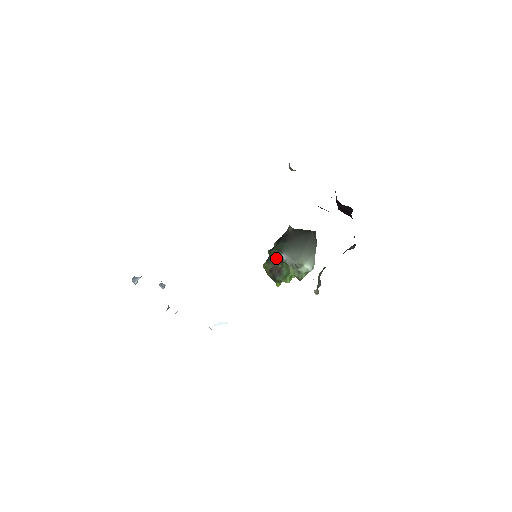
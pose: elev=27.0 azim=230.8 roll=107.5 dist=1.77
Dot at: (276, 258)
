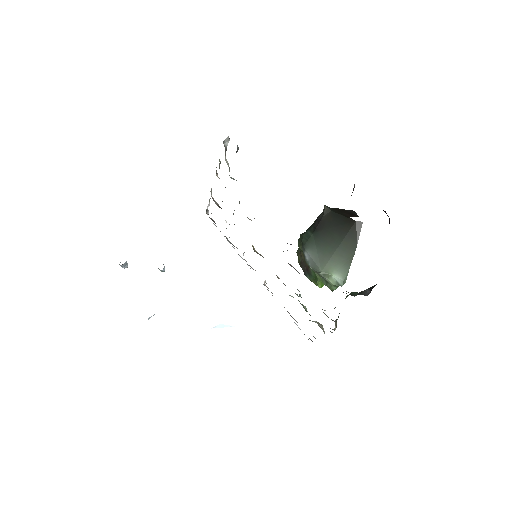
Dot at: occluded
